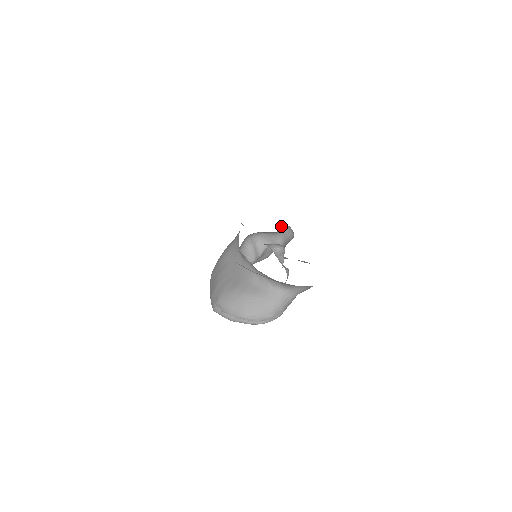
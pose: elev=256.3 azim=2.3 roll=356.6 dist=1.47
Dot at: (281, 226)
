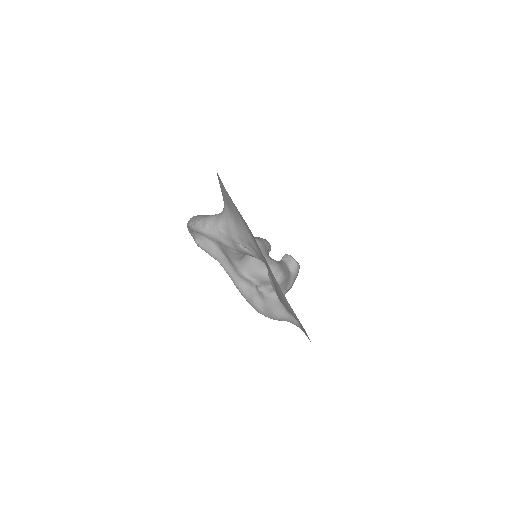
Dot at: (297, 269)
